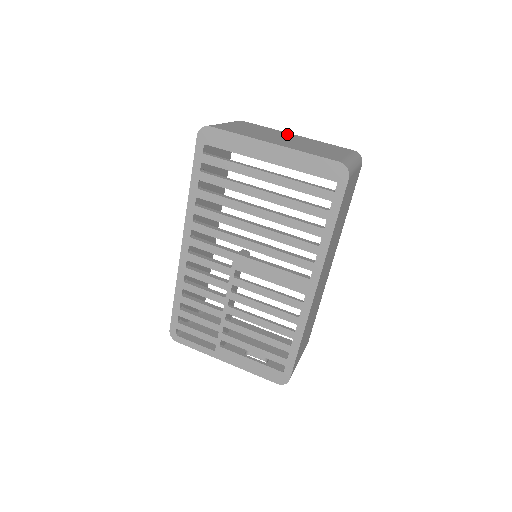
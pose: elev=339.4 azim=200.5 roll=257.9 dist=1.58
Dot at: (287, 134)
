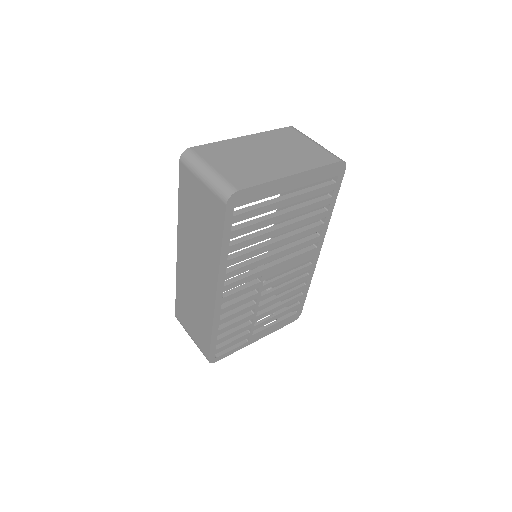
Dot at: (244, 142)
